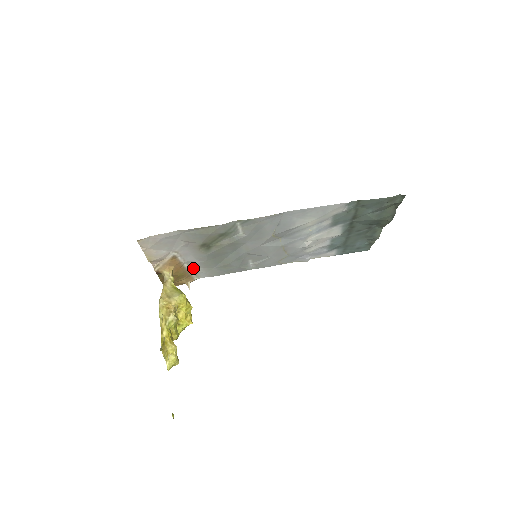
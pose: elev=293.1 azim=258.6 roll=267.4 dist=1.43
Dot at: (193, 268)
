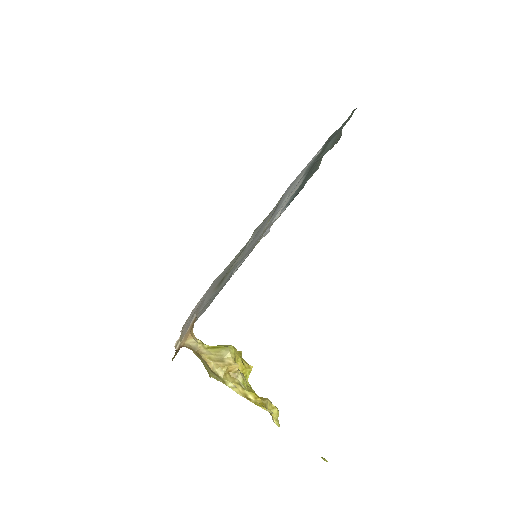
Dot at: occluded
